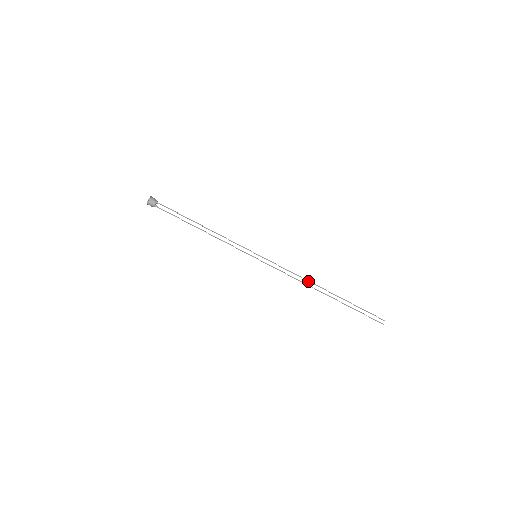
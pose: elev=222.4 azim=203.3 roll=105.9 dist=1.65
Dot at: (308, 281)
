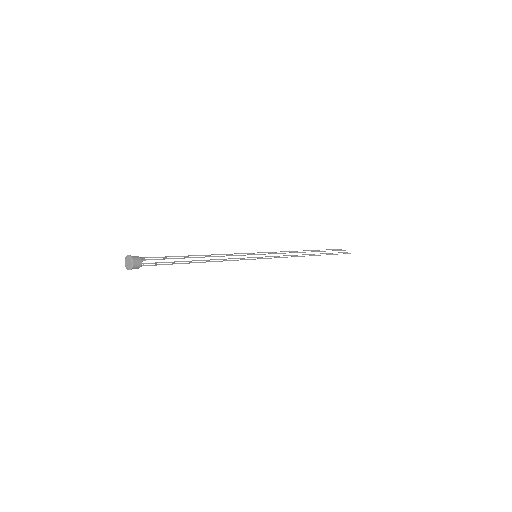
Dot at: occluded
